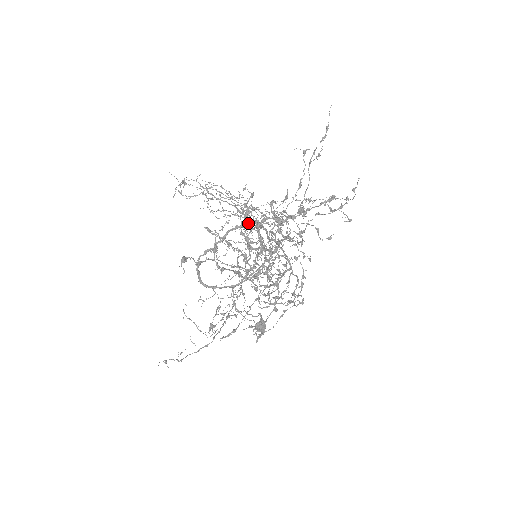
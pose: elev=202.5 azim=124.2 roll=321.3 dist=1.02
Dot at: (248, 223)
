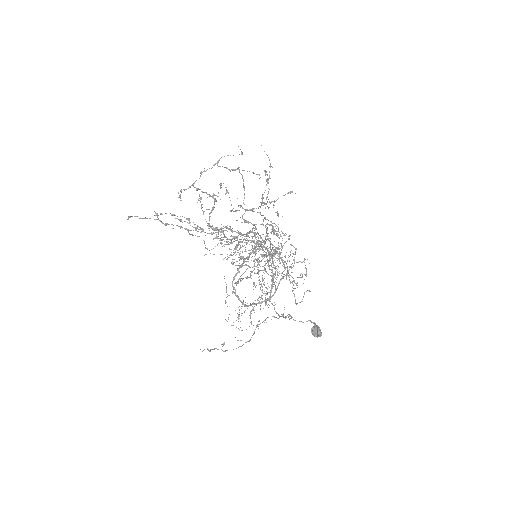
Dot at: occluded
